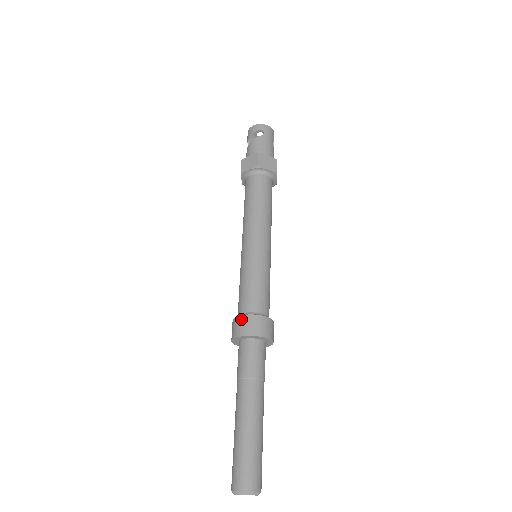
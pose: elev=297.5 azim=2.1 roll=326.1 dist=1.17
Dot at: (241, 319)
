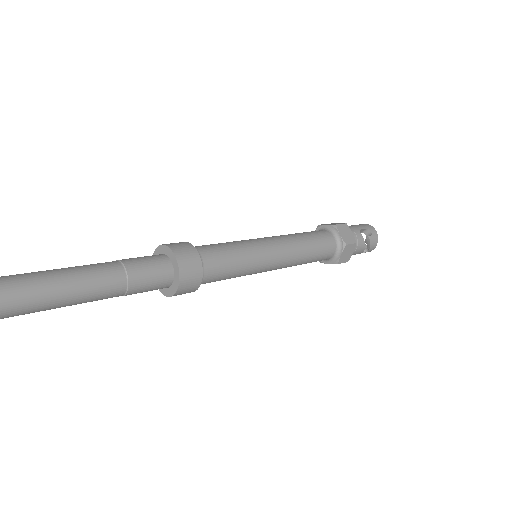
Dot at: occluded
